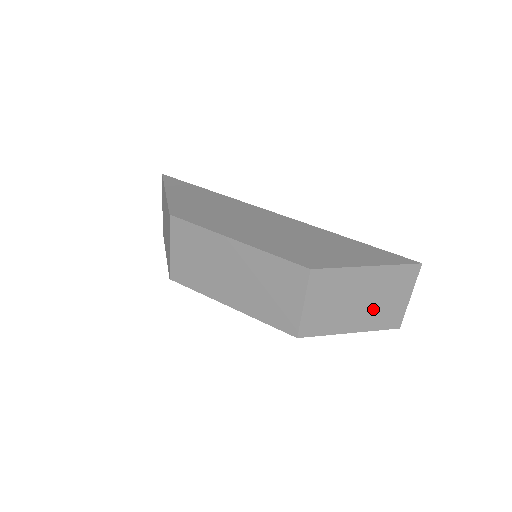
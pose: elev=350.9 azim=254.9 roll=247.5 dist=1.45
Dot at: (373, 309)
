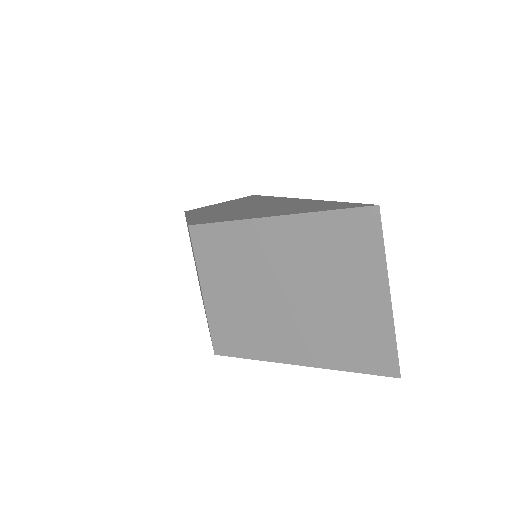
Dot at: (317, 315)
